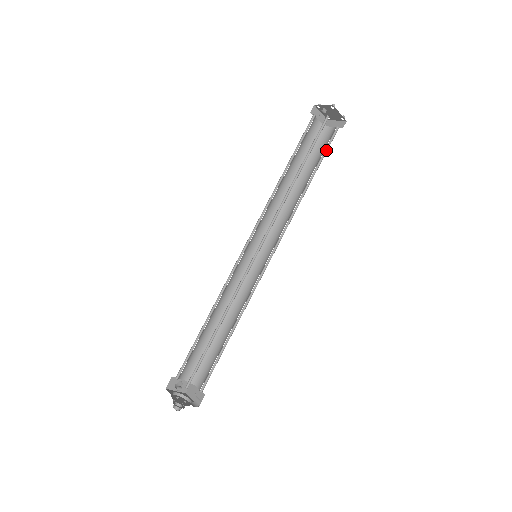
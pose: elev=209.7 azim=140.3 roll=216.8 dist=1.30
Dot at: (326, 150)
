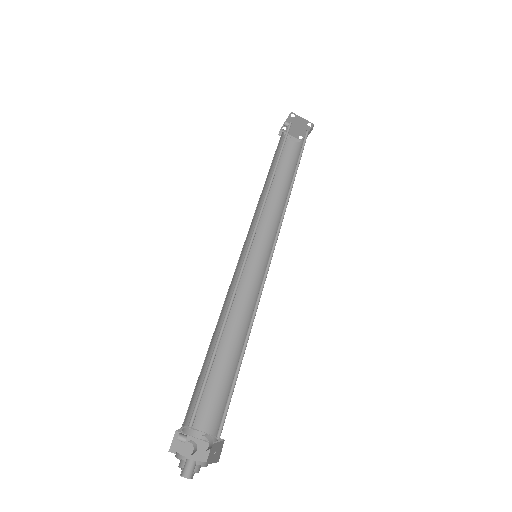
Dot at: occluded
